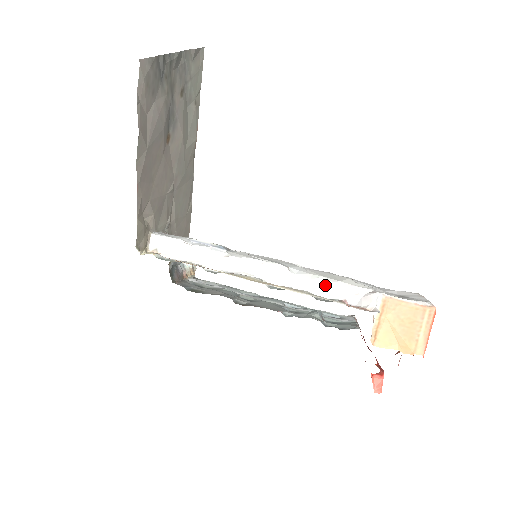
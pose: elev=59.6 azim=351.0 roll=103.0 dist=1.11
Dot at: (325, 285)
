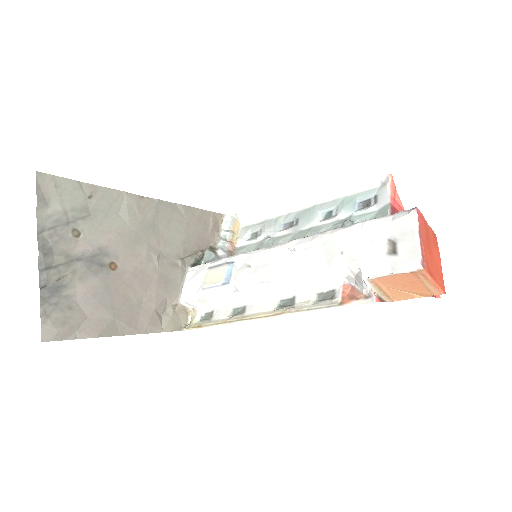
Dot at: (319, 278)
